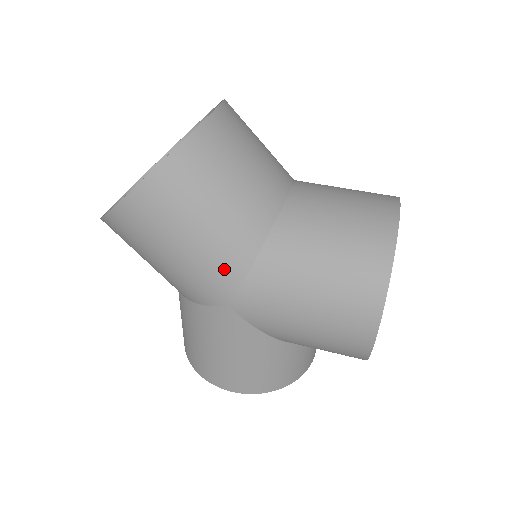
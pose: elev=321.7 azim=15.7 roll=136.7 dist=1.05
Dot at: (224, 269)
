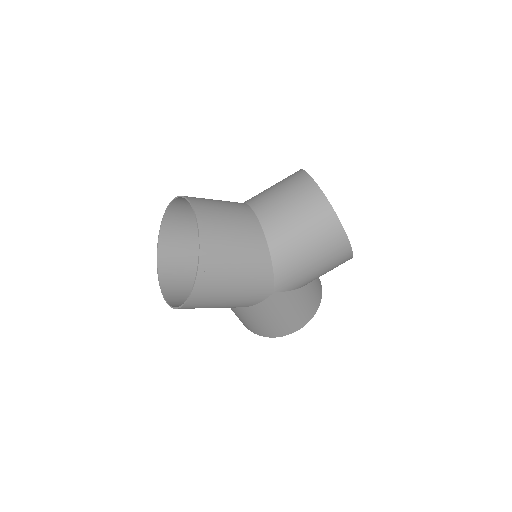
Dot at: (261, 278)
